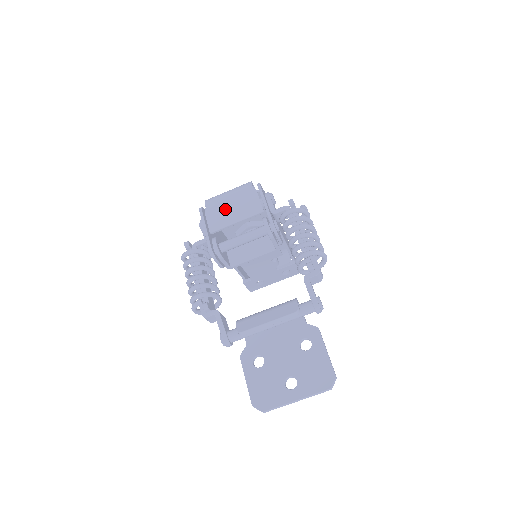
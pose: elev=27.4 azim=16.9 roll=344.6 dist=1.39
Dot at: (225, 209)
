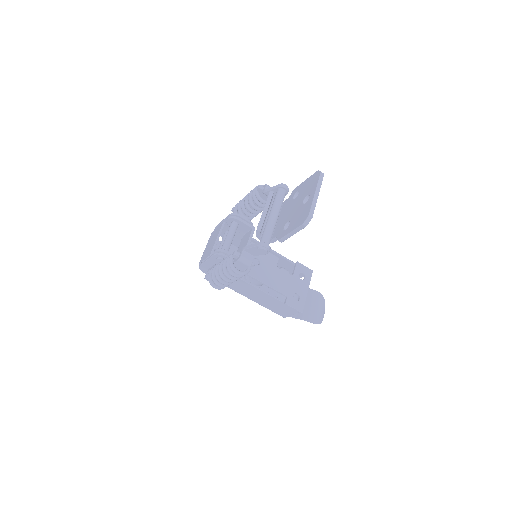
Dot at: (208, 247)
